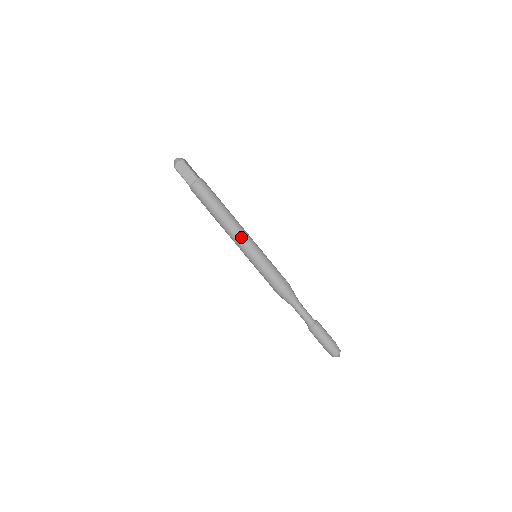
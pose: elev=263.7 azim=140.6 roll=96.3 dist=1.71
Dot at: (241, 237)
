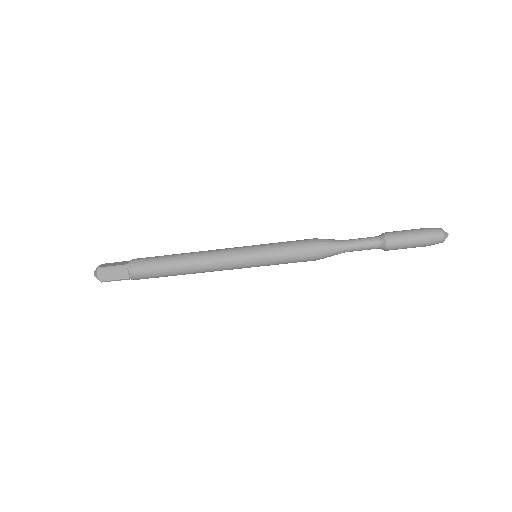
Dot at: (221, 260)
